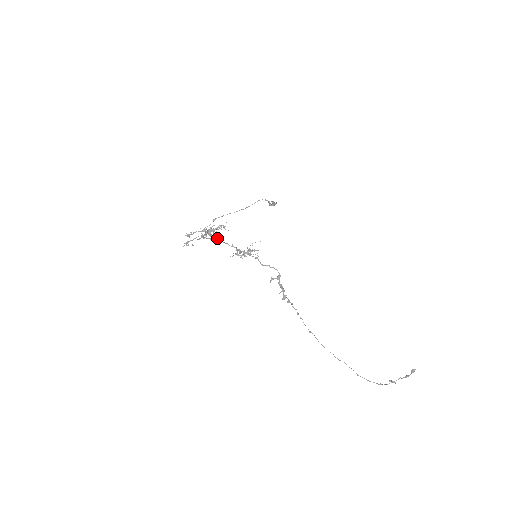
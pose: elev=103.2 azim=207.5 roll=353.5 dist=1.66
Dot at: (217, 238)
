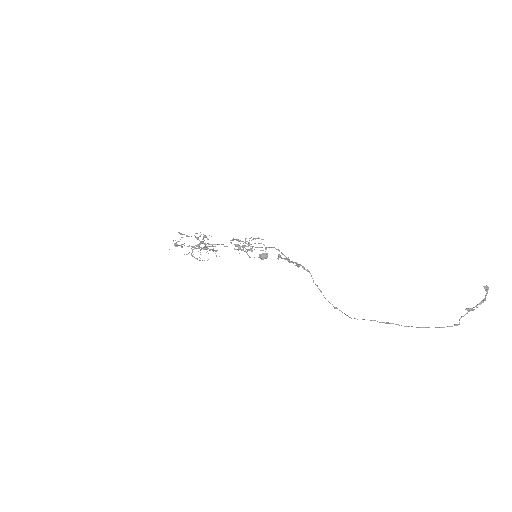
Dot at: occluded
